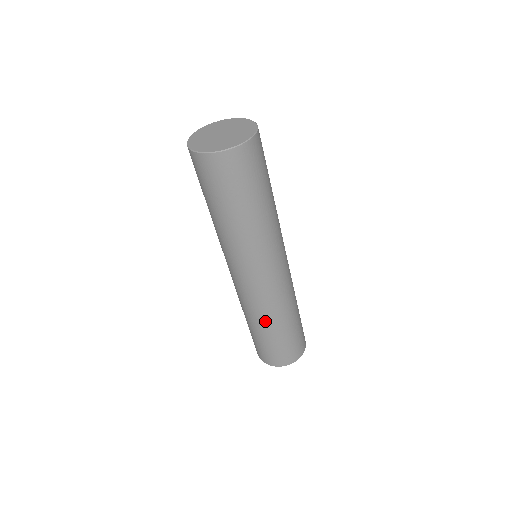
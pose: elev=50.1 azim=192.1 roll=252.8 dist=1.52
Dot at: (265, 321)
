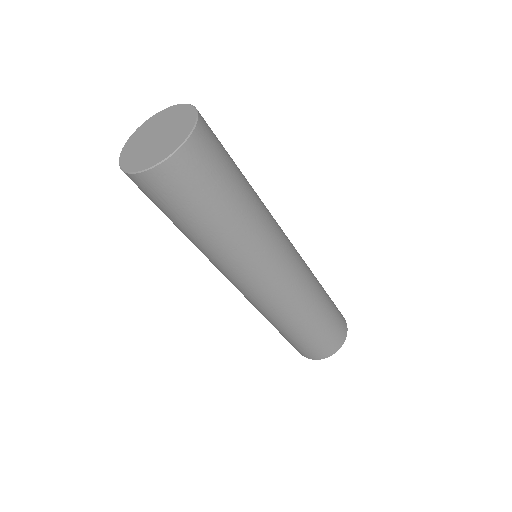
Dot at: (283, 324)
